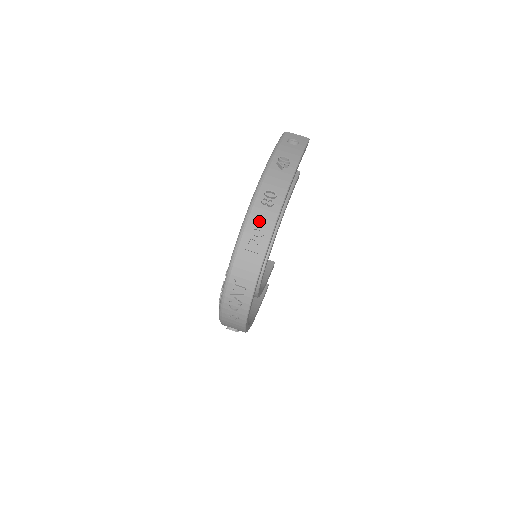
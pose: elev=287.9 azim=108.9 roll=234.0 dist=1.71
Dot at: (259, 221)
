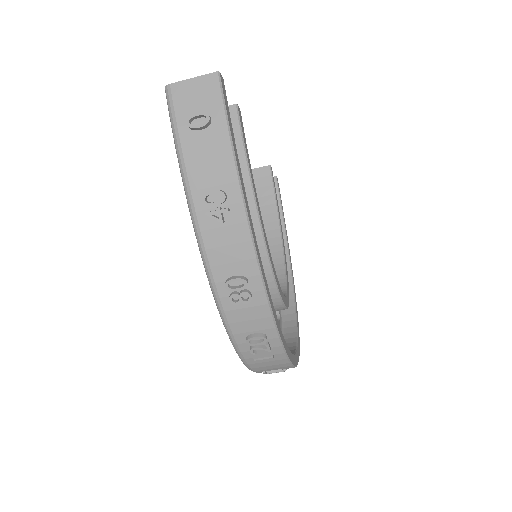
Dot at: (248, 326)
